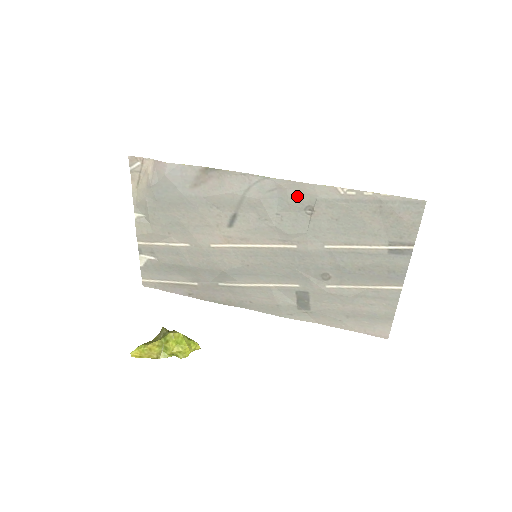
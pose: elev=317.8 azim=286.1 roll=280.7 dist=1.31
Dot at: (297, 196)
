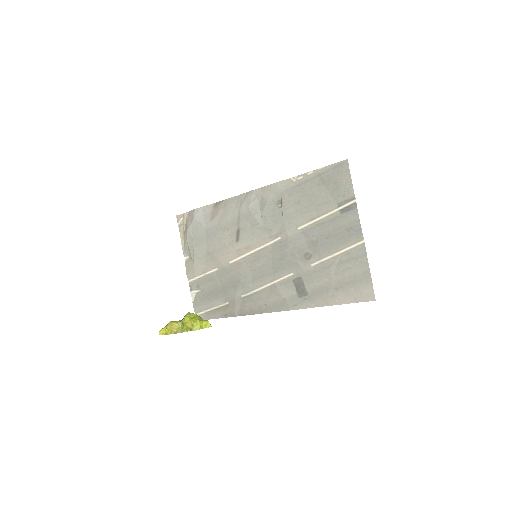
Dot at: (269, 196)
